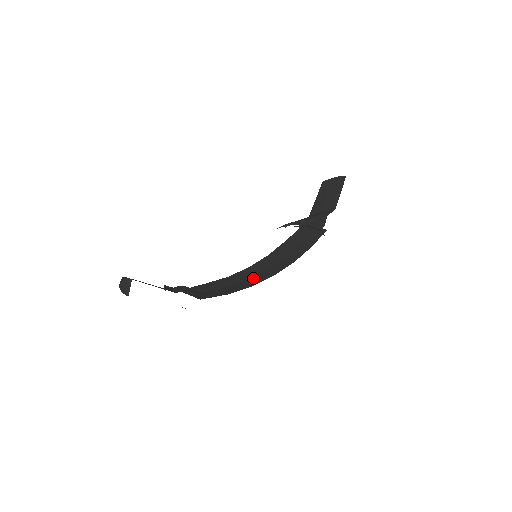
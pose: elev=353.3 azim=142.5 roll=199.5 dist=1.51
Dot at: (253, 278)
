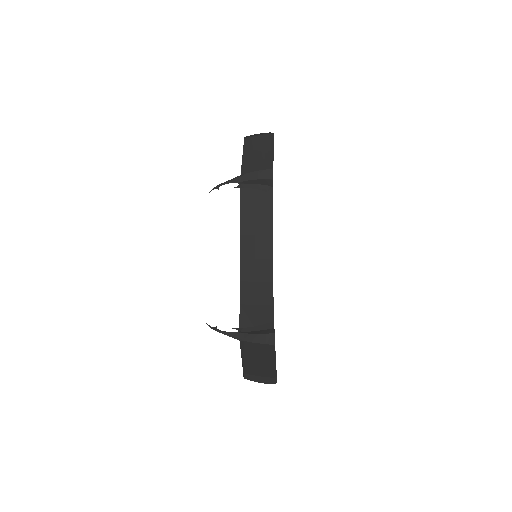
Dot at: (261, 271)
